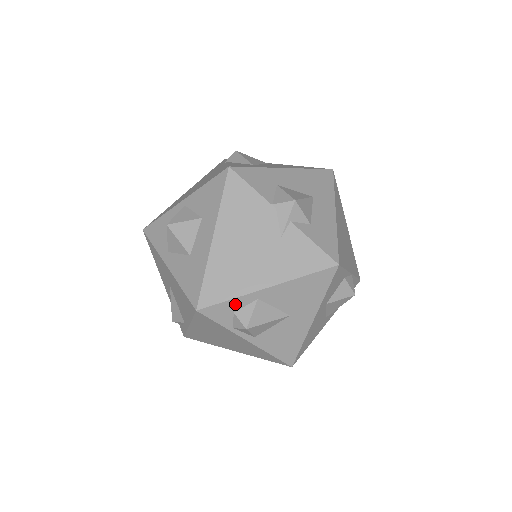
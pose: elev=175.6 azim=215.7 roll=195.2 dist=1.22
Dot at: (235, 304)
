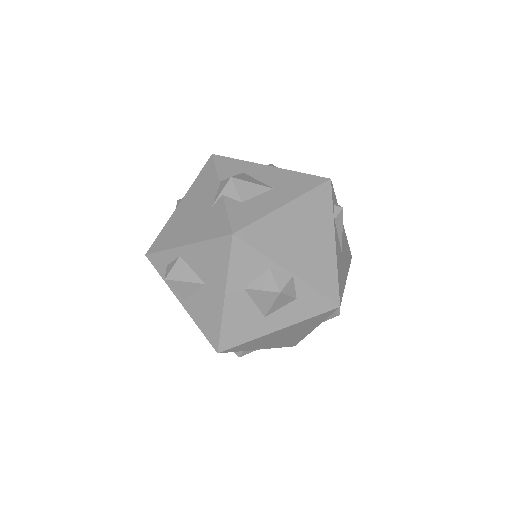
Dot at: (167, 256)
